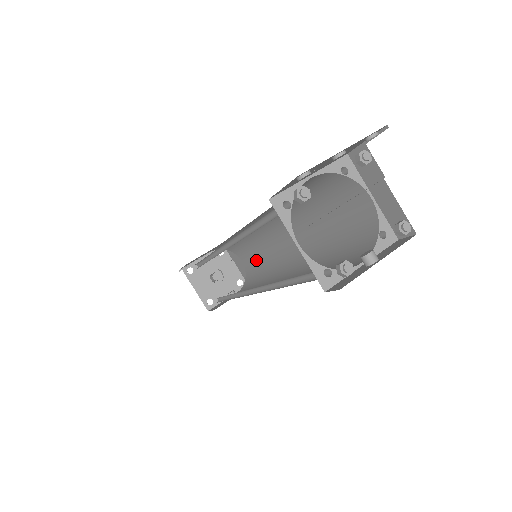
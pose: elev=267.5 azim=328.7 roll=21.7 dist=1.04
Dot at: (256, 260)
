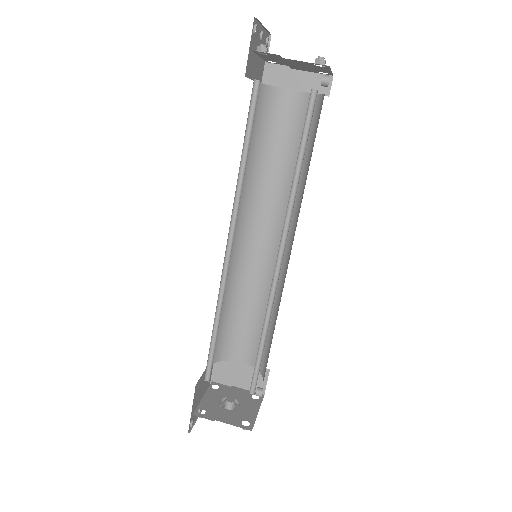
Dot at: (254, 325)
